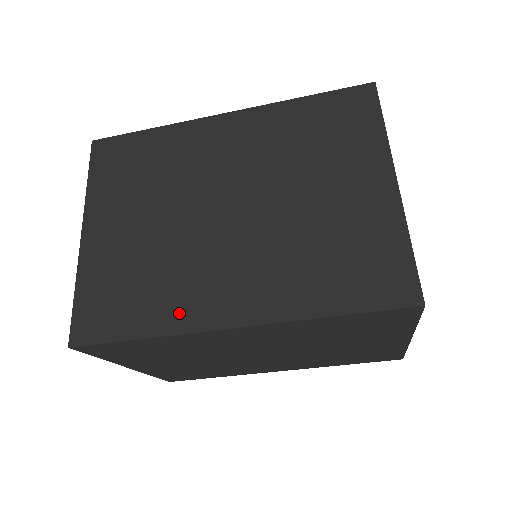
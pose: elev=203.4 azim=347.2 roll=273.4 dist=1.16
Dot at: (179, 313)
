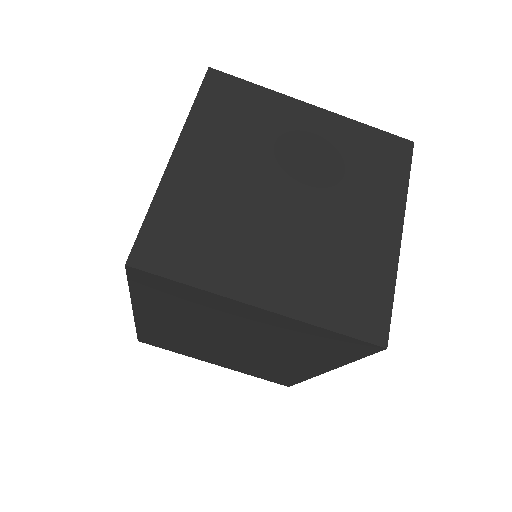
Dot at: occluded
